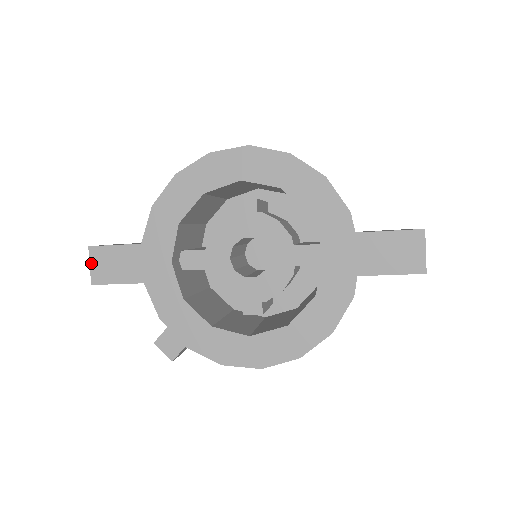
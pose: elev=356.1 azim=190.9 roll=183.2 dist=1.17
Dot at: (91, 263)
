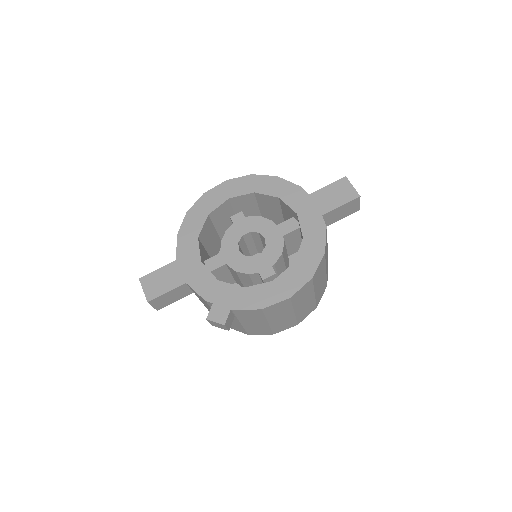
Dot at: (143, 288)
